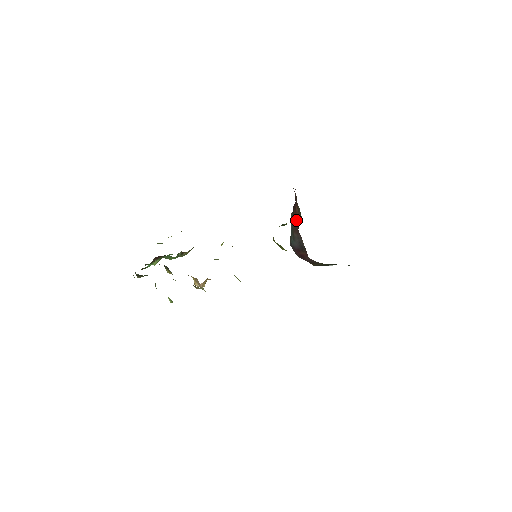
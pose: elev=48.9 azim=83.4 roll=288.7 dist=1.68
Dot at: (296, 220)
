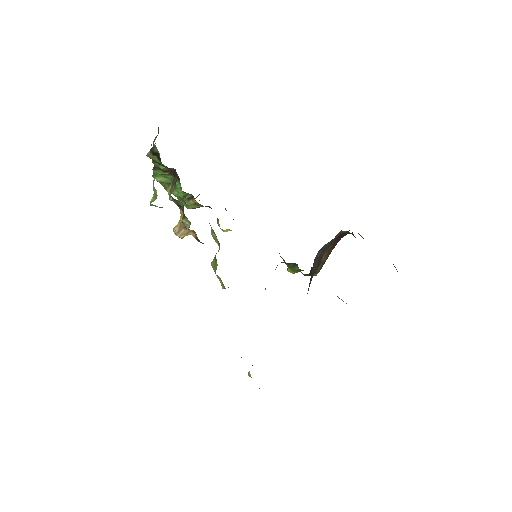
Dot at: (324, 256)
